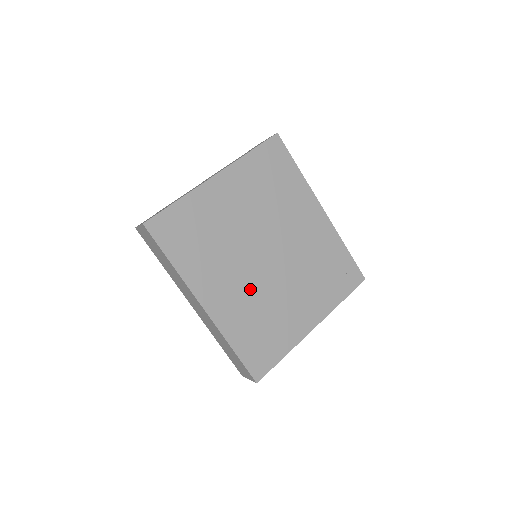
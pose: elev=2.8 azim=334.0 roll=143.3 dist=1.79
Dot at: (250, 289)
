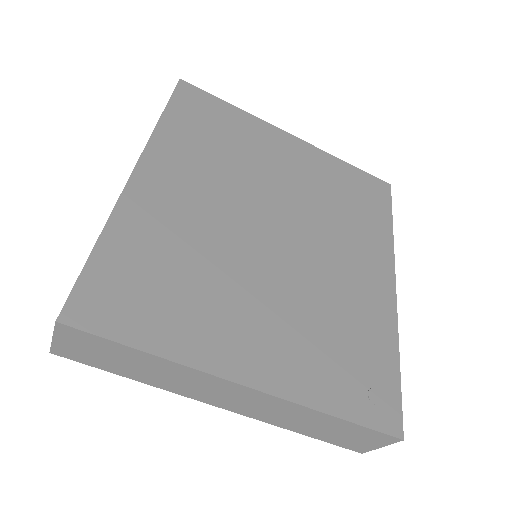
Dot at: (212, 228)
